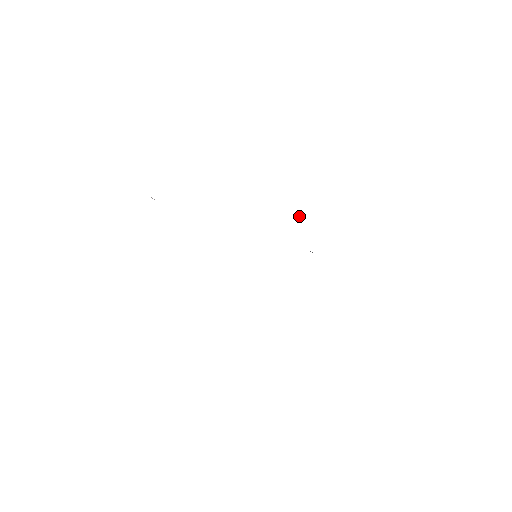
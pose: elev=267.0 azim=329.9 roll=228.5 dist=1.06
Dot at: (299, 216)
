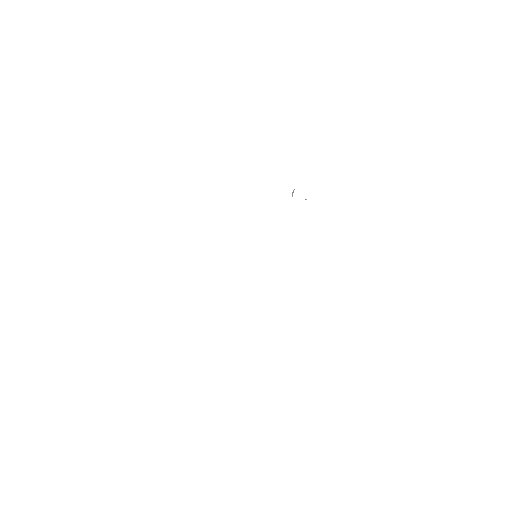
Dot at: (293, 191)
